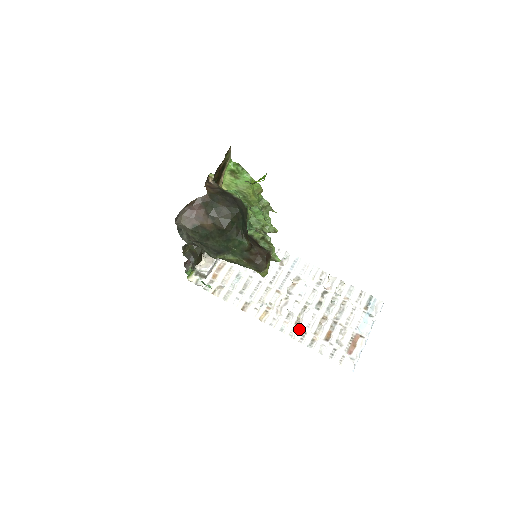
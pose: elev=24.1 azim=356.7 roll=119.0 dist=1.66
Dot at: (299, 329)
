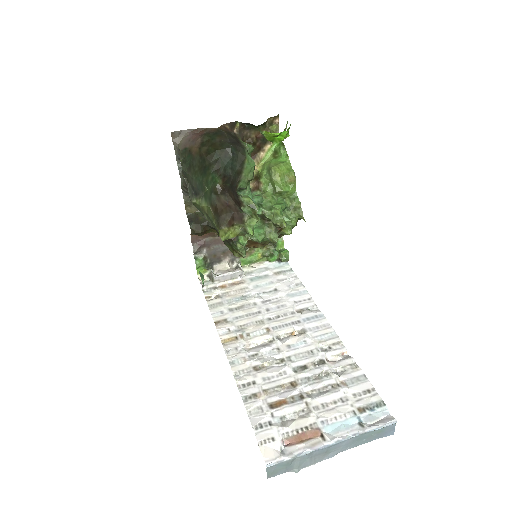
Dot at: (251, 374)
